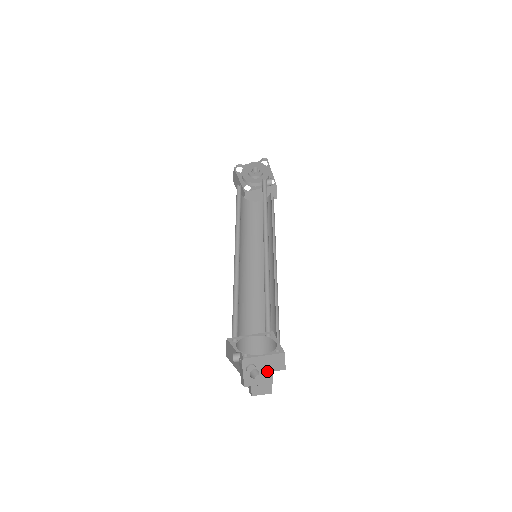
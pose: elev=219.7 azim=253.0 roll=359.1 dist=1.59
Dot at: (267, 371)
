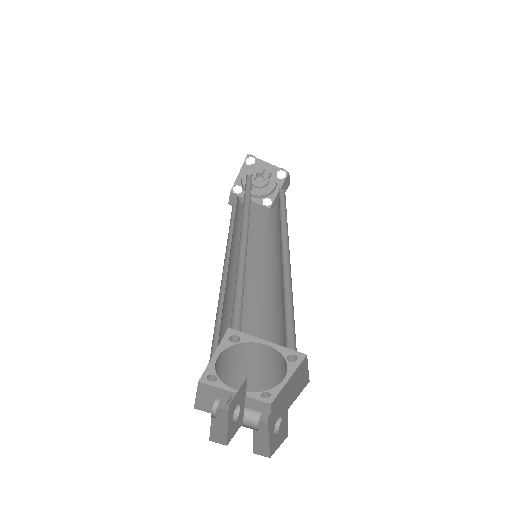
Dot at: (282, 401)
